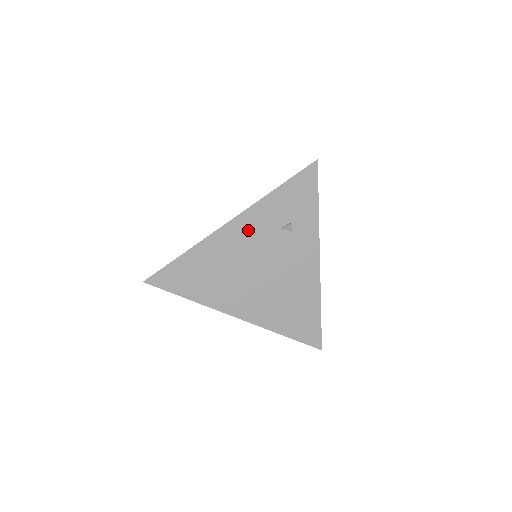
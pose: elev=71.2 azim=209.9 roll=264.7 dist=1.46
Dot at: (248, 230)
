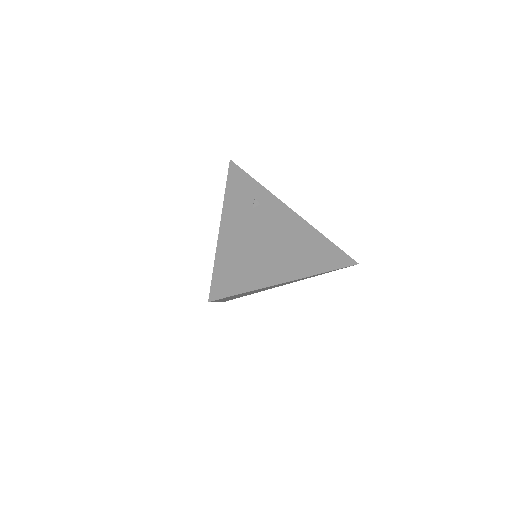
Dot at: (236, 220)
